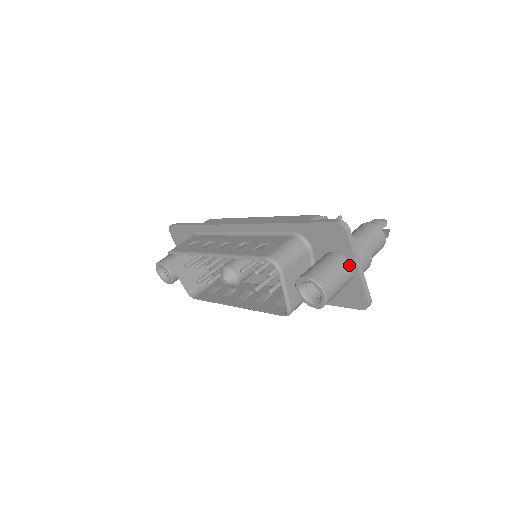
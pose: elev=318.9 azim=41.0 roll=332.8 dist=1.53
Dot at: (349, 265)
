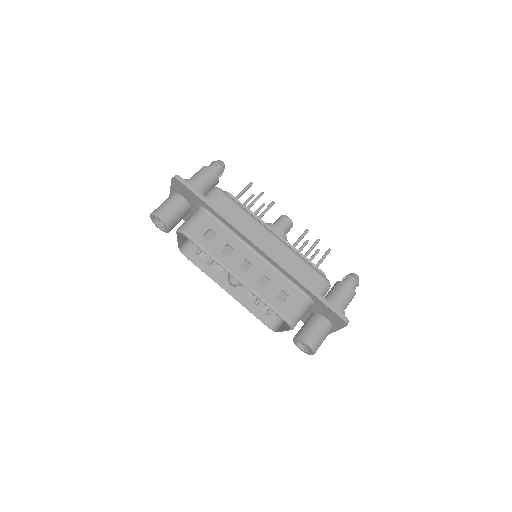
Dot at: occluded
